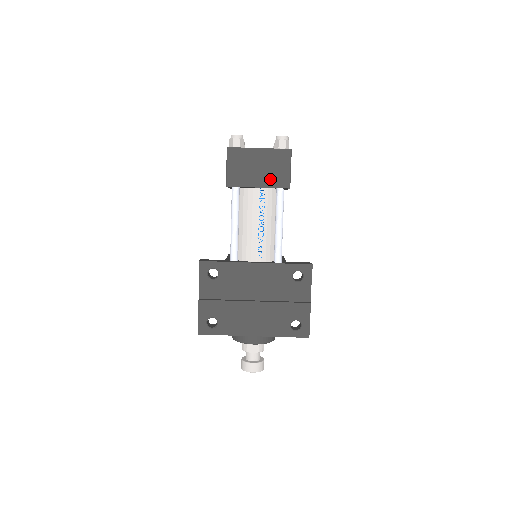
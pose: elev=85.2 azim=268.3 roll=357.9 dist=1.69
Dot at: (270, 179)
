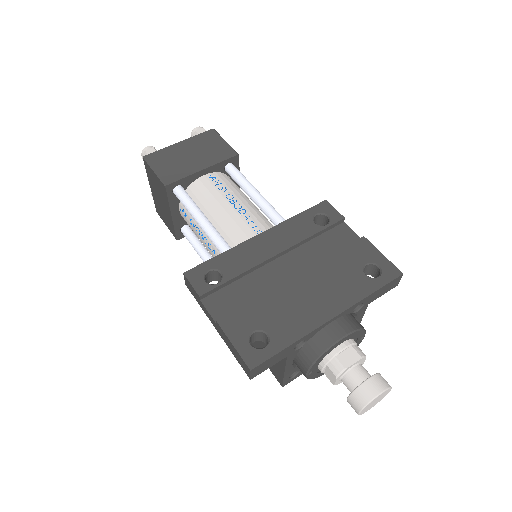
Dot at: (211, 157)
